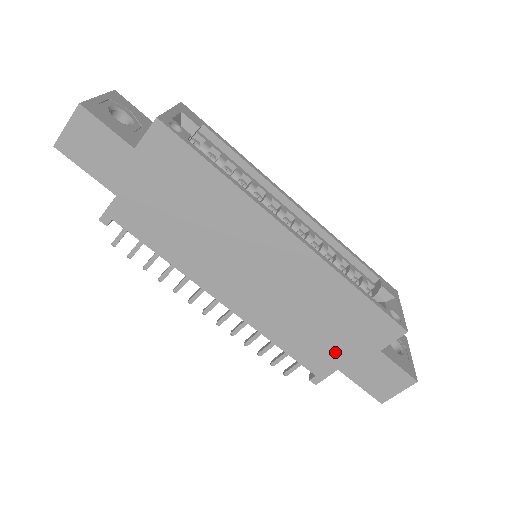
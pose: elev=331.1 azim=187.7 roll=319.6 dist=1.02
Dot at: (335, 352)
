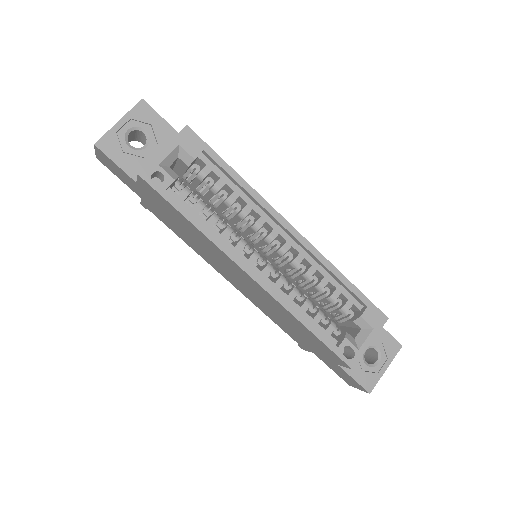
Dot at: (307, 345)
